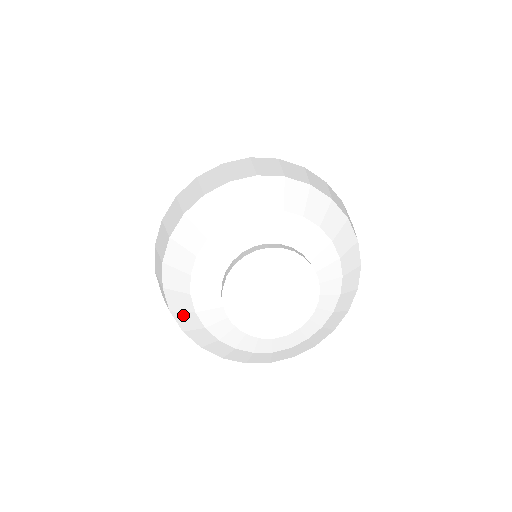
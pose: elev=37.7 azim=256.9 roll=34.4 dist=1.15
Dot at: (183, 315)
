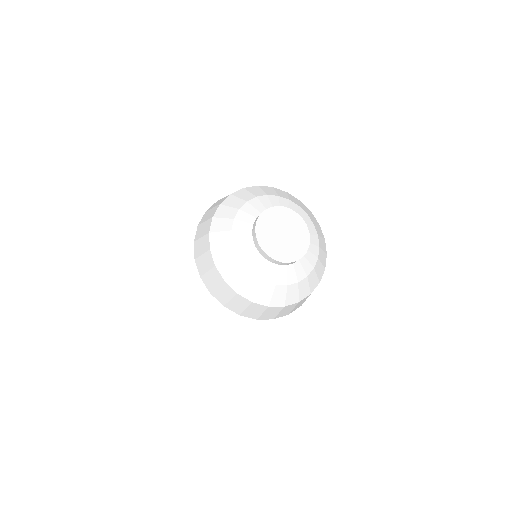
Dot at: (221, 249)
